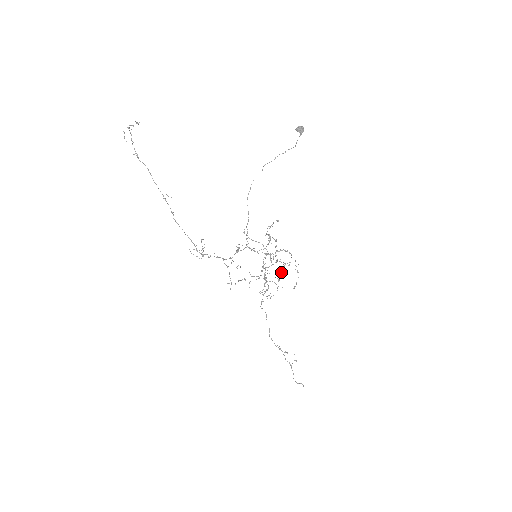
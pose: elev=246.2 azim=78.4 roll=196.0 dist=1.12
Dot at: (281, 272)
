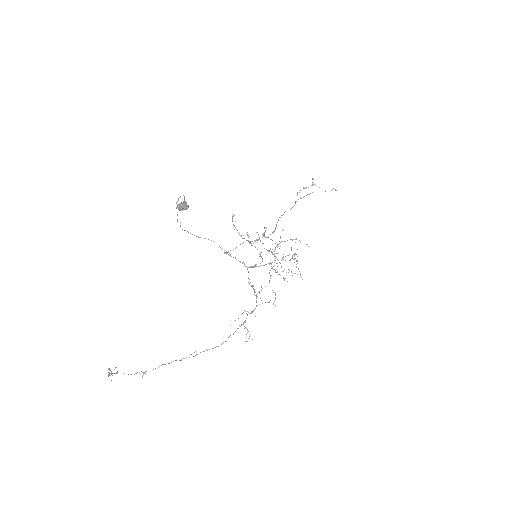
Dot at: occluded
